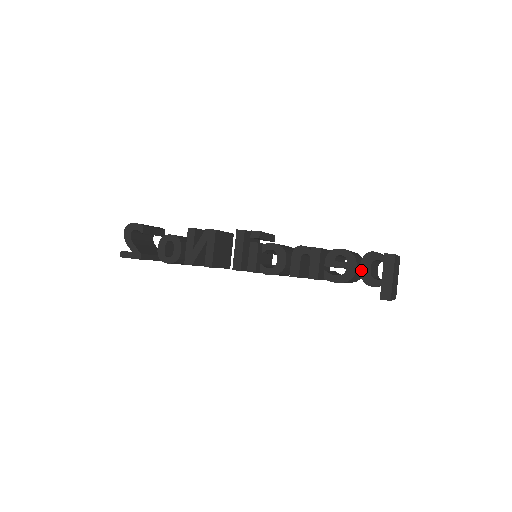
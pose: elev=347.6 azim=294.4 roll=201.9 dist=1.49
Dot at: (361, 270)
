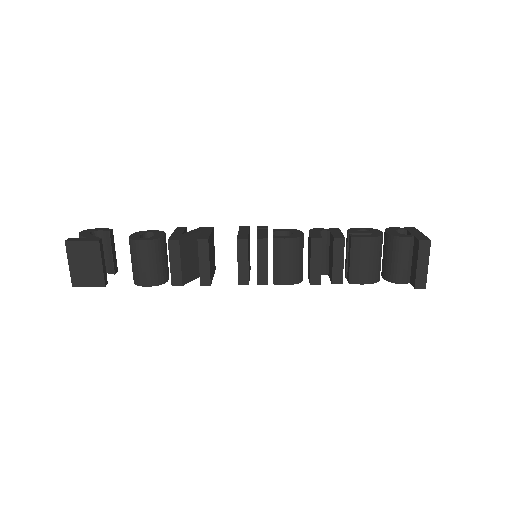
Dot at: (388, 232)
